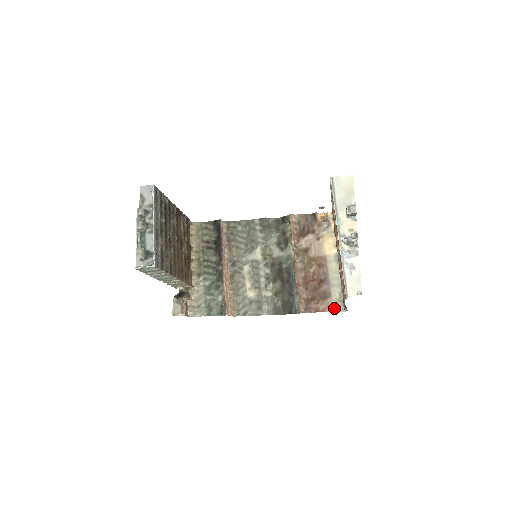
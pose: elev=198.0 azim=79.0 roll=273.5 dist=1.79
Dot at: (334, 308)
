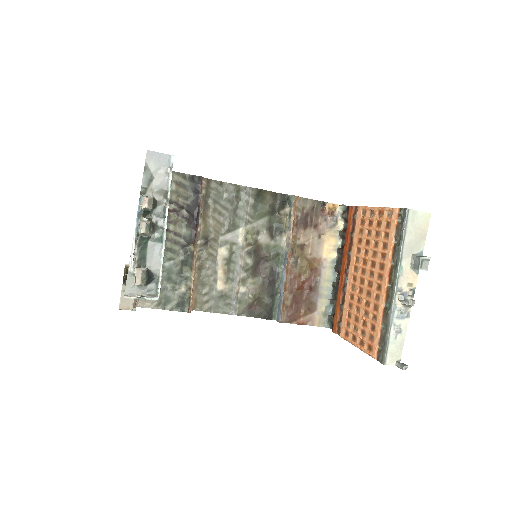
Dot at: (316, 322)
